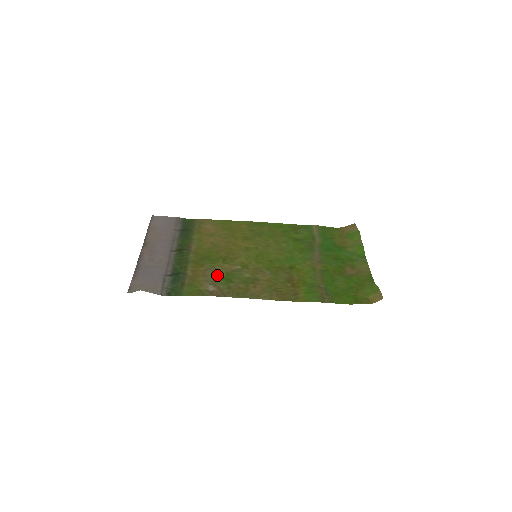
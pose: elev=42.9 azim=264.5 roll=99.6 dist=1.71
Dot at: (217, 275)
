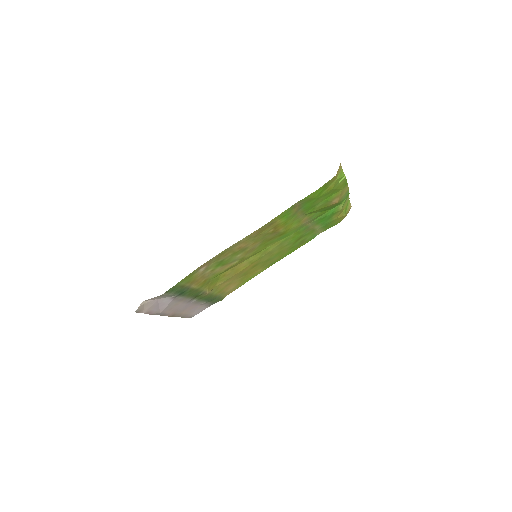
Dot at: (213, 269)
